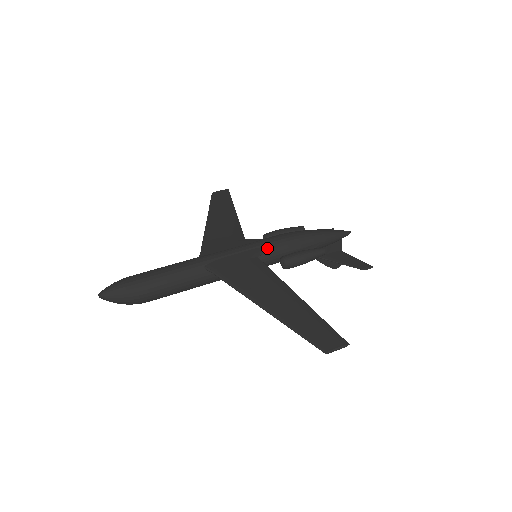
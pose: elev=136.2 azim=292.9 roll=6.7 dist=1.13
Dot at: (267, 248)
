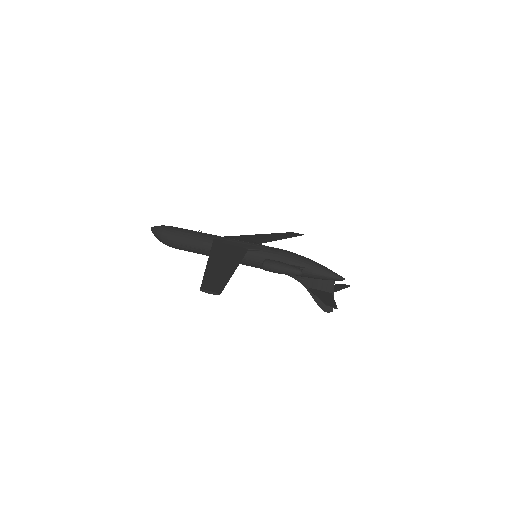
Dot at: (261, 249)
